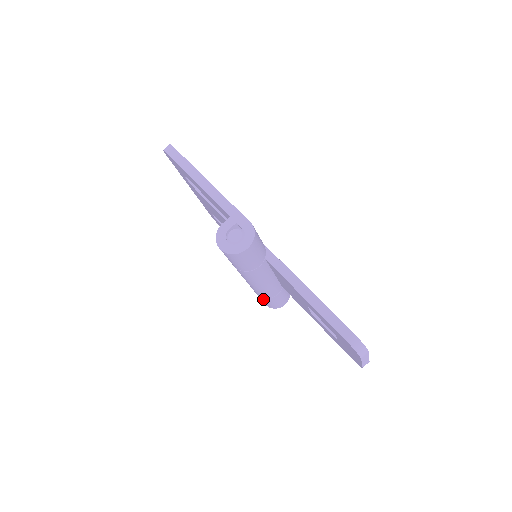
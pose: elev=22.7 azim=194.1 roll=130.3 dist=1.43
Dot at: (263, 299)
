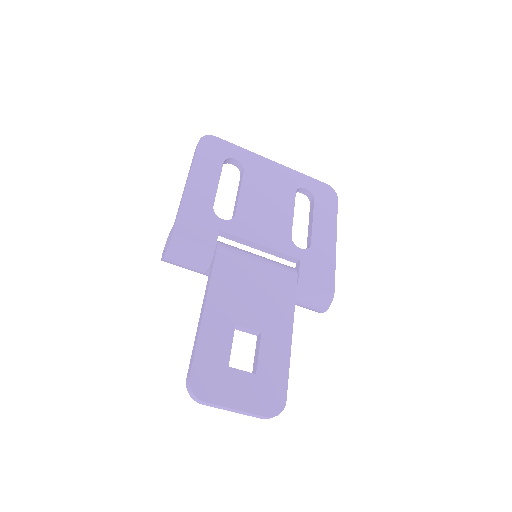
Dot at: occluded
